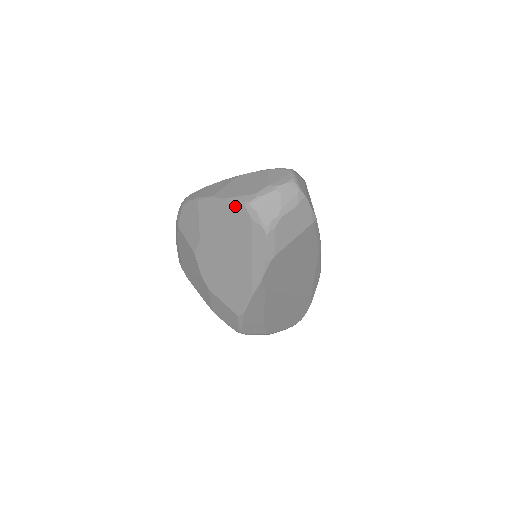
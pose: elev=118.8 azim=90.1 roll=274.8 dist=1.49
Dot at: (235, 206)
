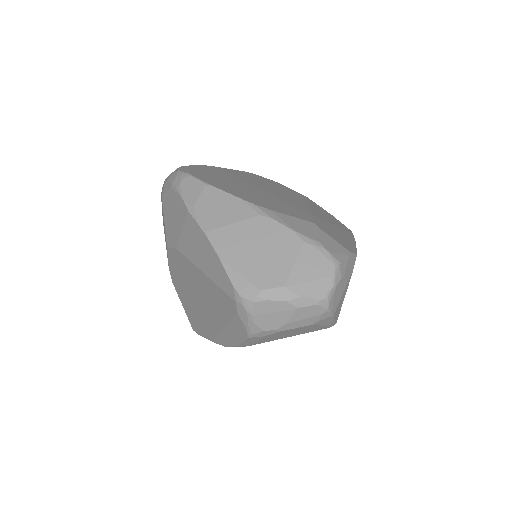
Dot at: (225, 280)
